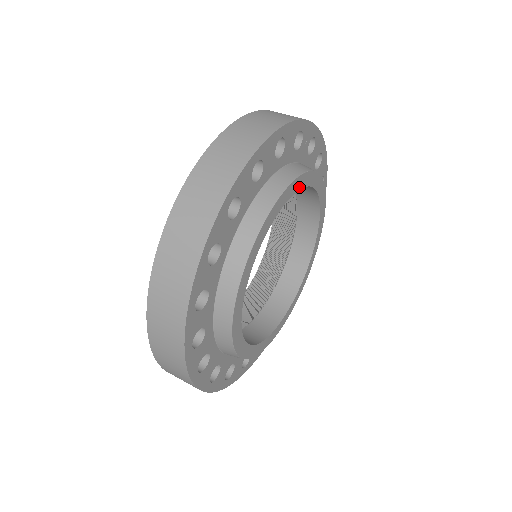
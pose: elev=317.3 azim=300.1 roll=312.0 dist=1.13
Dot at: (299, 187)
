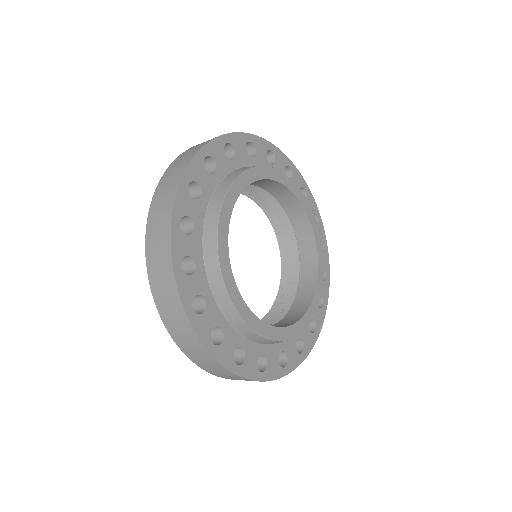
Dot at: (287, 185)
